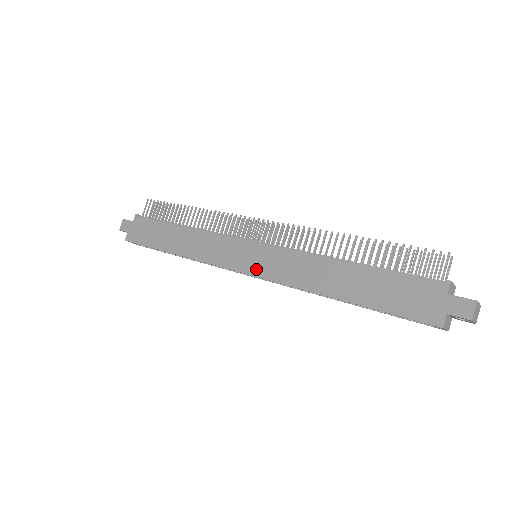
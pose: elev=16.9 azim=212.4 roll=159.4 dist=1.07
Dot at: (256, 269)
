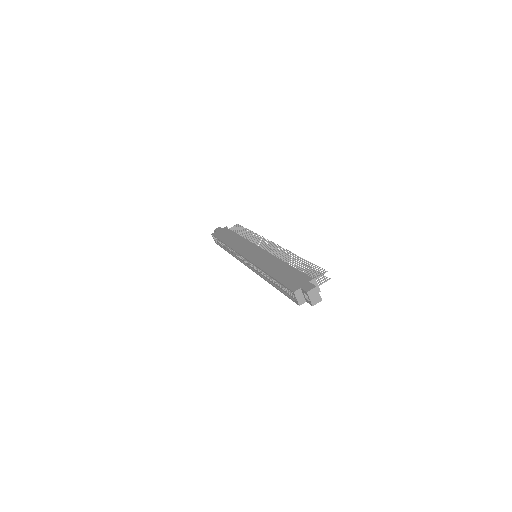
Dot at: (249, 256)
